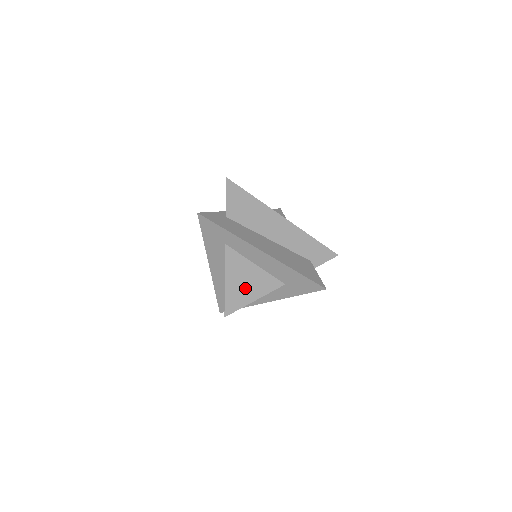
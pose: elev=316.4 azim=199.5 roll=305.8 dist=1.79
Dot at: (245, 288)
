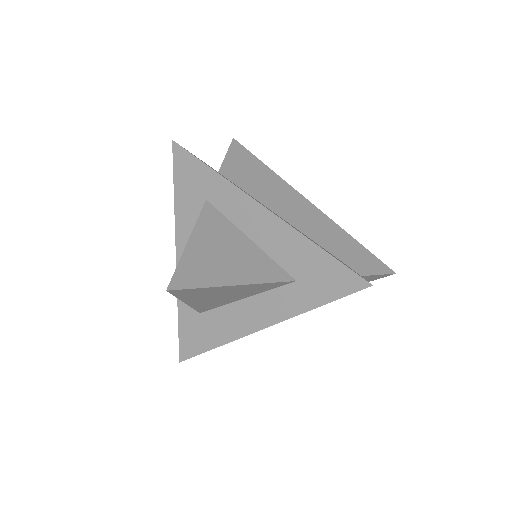
Dot at: (221, 262)
